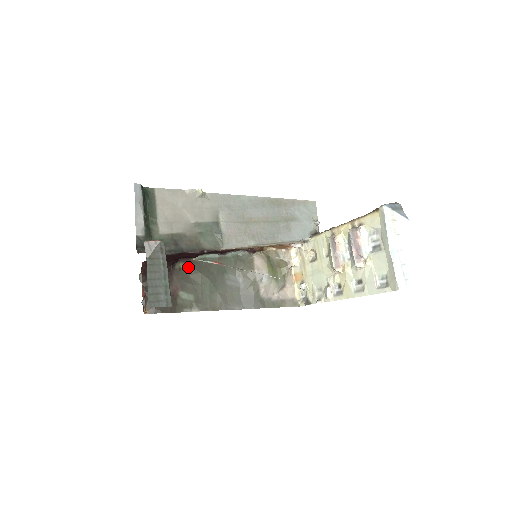
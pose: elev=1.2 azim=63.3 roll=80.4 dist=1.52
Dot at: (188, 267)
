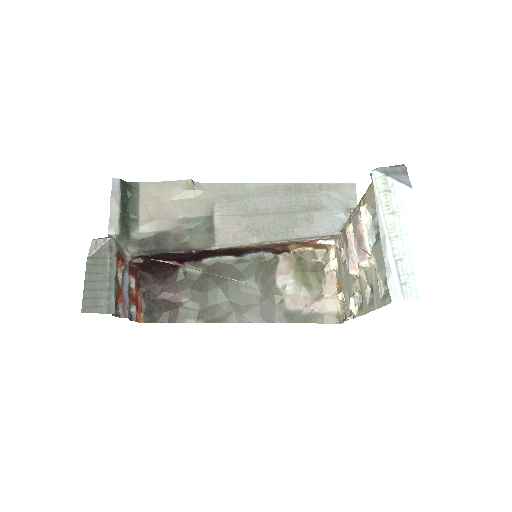
Dot at: (195, 271)
